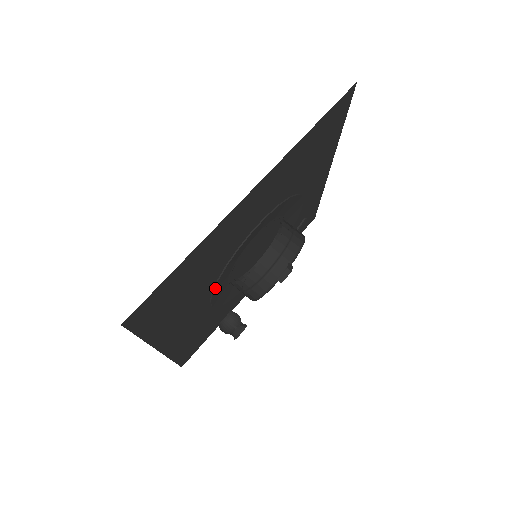
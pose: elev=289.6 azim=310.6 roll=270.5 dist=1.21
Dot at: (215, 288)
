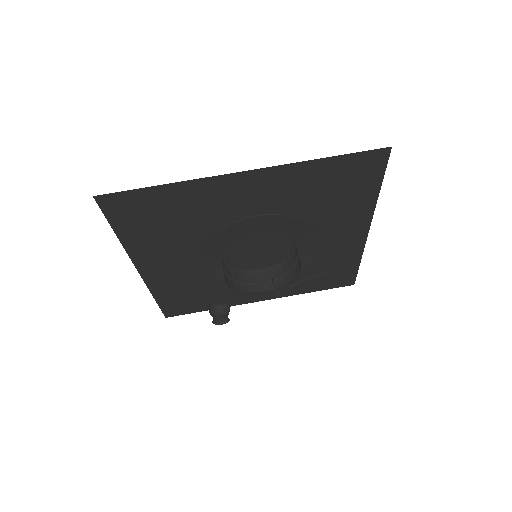
Dot at: (200, 248)
